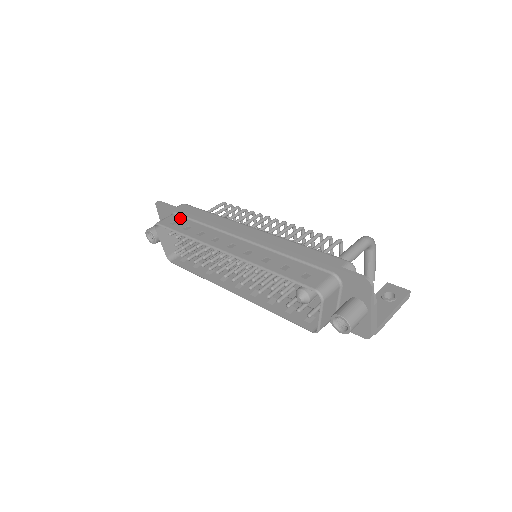
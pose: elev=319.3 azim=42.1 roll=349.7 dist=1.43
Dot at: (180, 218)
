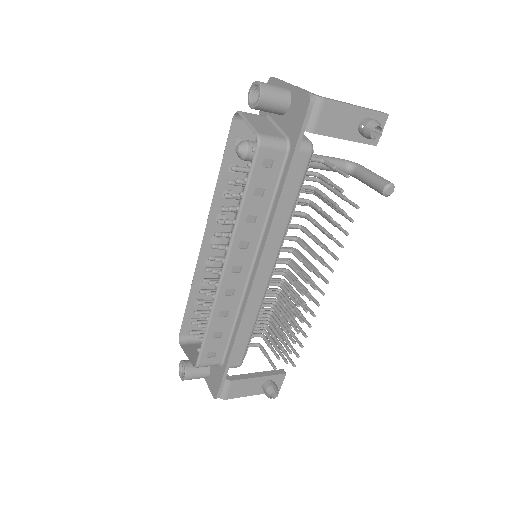
Dot at: occluded
